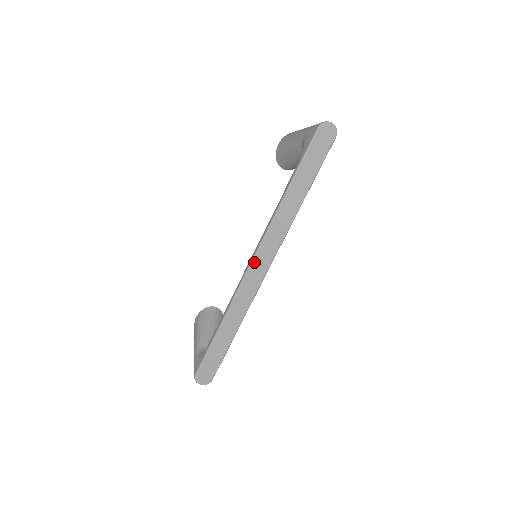
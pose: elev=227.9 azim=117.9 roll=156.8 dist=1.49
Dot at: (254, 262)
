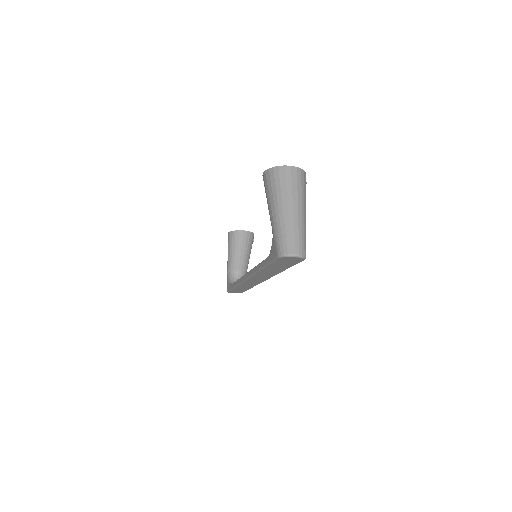
Dot at: (247, 280)
